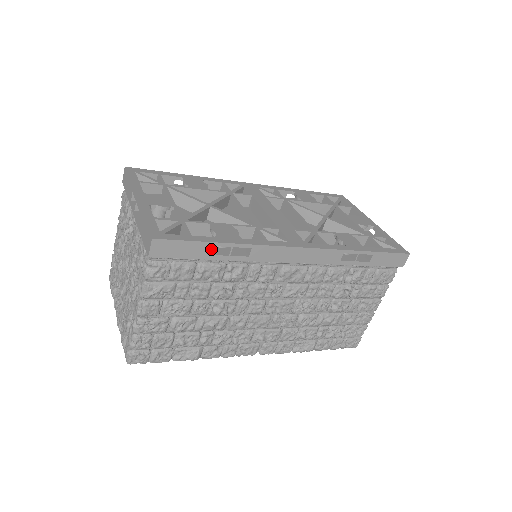
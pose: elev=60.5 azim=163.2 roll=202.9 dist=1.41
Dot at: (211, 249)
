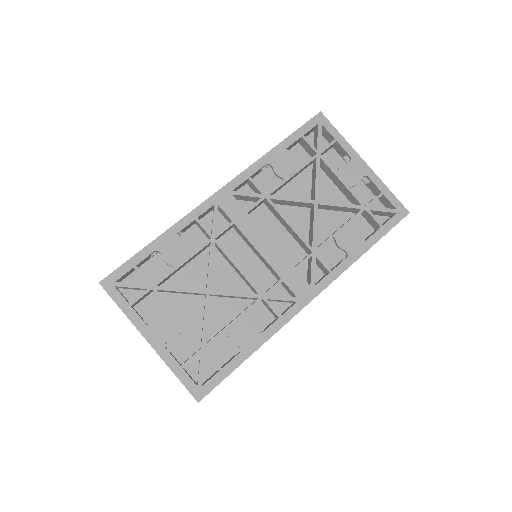
Dot at: (236, 349)
